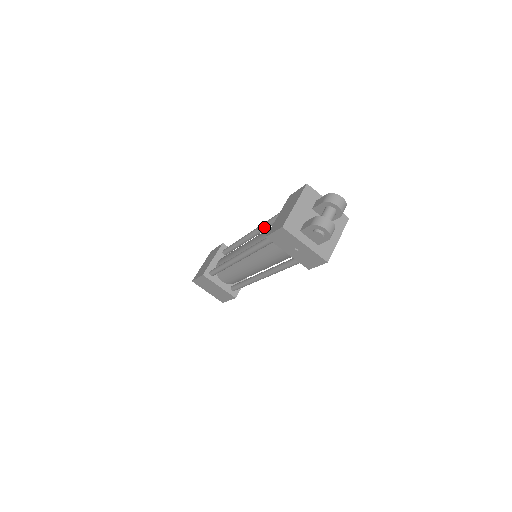
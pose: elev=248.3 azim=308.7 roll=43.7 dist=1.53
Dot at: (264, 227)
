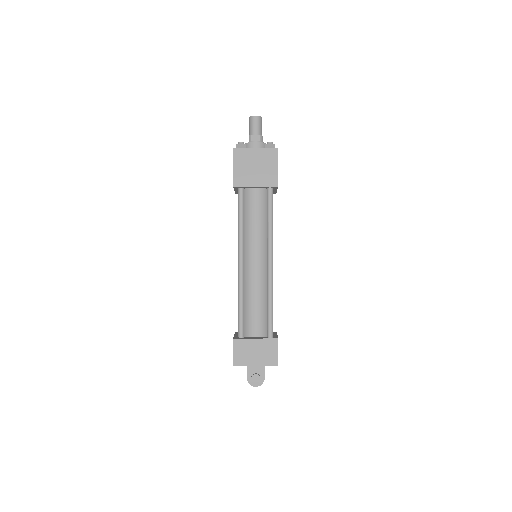
Dot at: occluded
